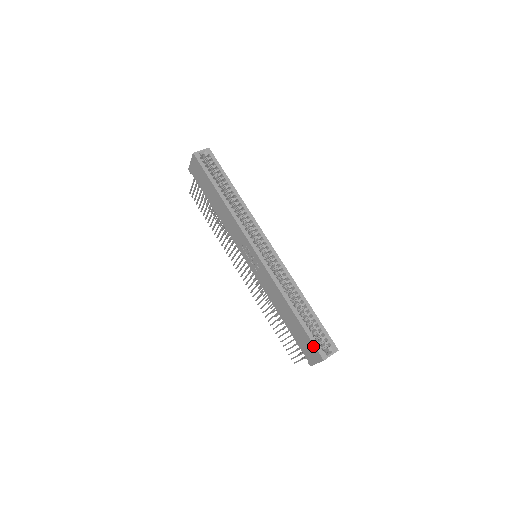
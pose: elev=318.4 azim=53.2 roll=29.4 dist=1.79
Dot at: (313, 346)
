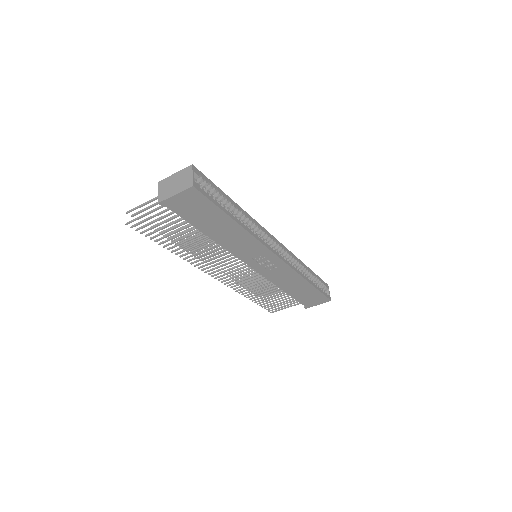
Dot at: (324, 297)
